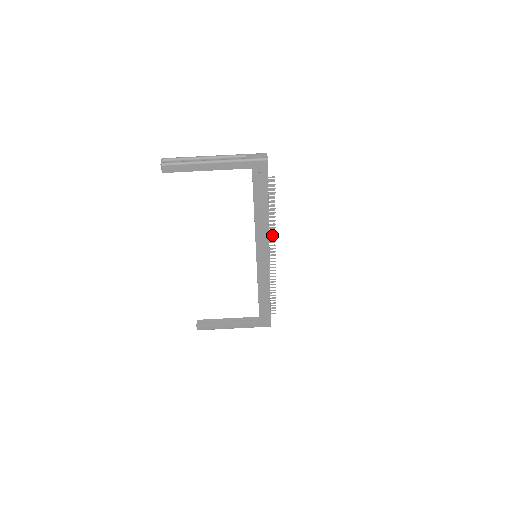
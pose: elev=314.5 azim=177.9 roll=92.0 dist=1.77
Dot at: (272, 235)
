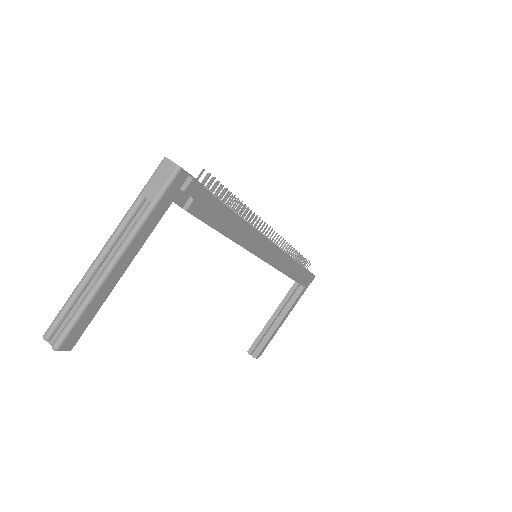
Dot at: occluded
